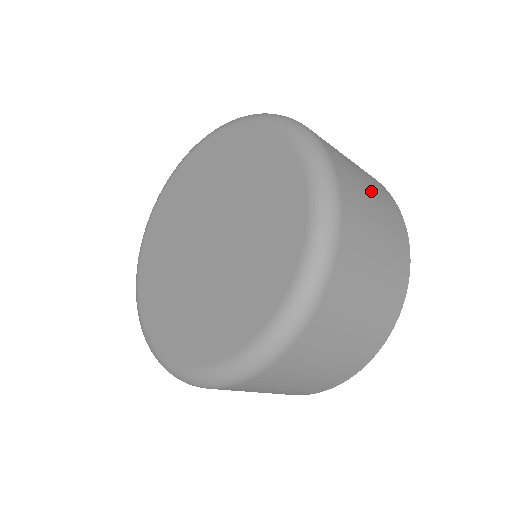
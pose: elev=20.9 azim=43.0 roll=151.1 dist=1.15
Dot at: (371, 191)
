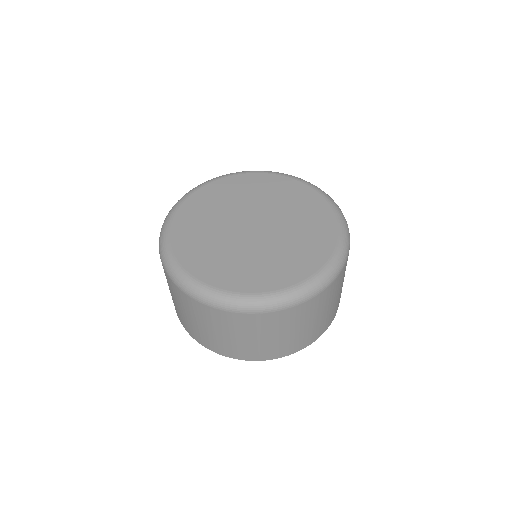
Dot at: (326, 312)
